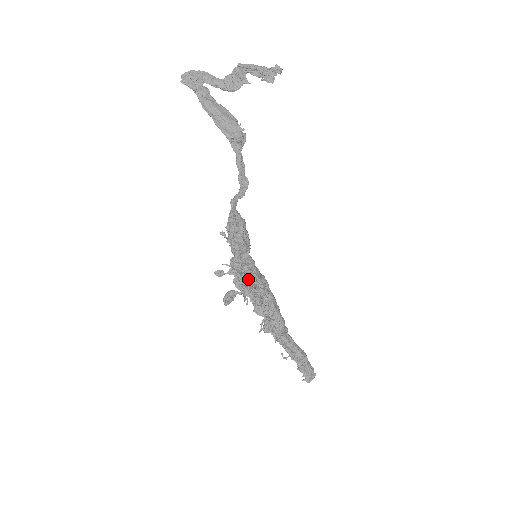
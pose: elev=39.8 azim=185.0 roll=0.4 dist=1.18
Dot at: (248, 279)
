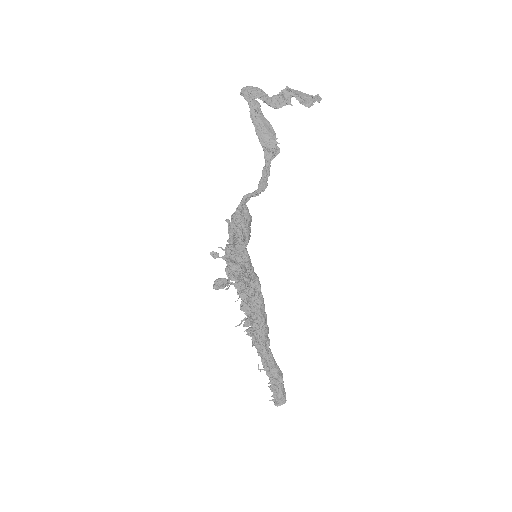
Dot at: (236, 268)
